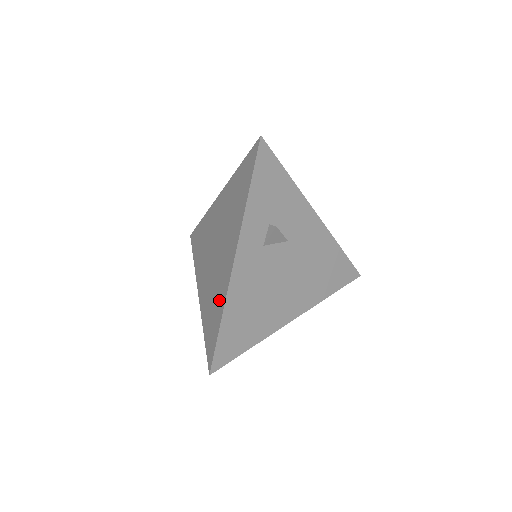
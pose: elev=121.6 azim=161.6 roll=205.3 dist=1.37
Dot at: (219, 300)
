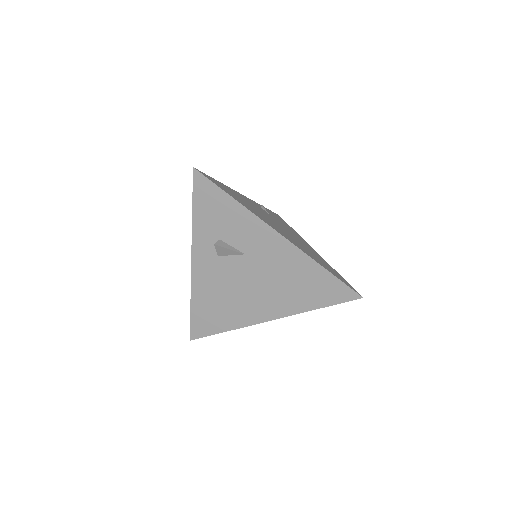
Dot at: occluded
